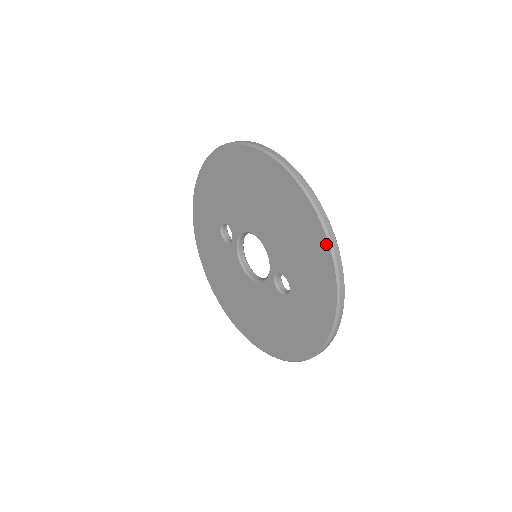
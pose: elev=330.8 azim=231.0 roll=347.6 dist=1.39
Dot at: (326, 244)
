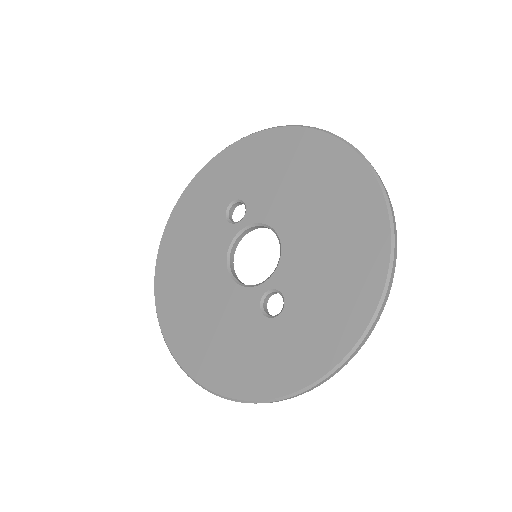
Dot at: (377, 296)
